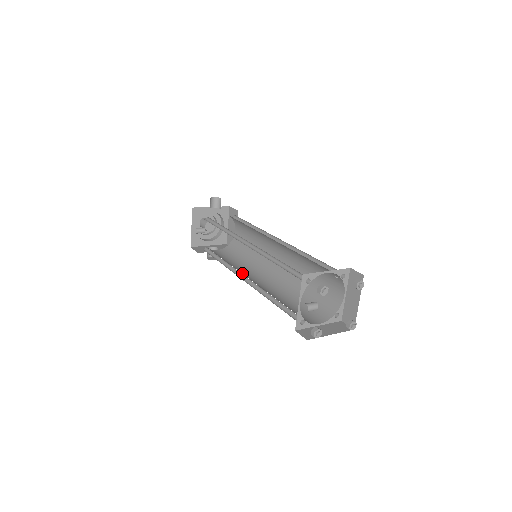
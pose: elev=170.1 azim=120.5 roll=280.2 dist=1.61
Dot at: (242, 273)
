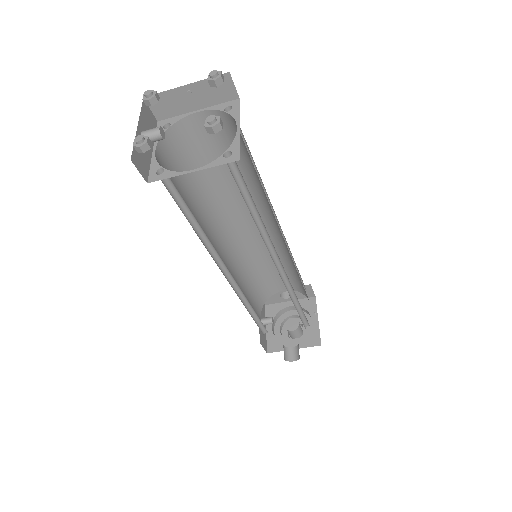
Dot at: occluded
